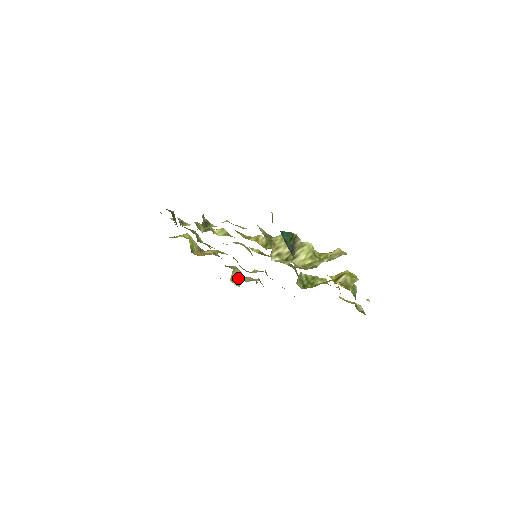
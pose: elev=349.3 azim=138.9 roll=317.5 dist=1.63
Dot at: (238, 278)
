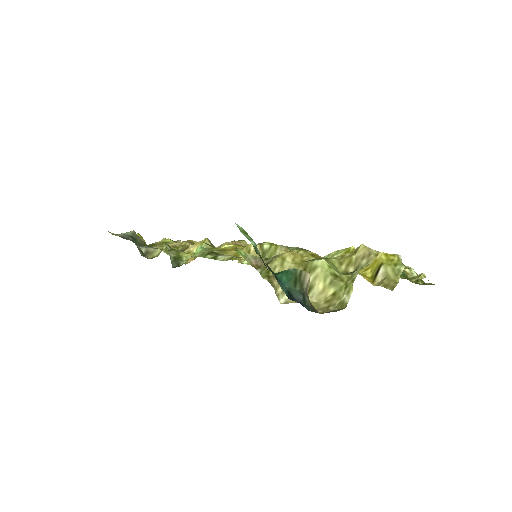
Dot at: occluded
